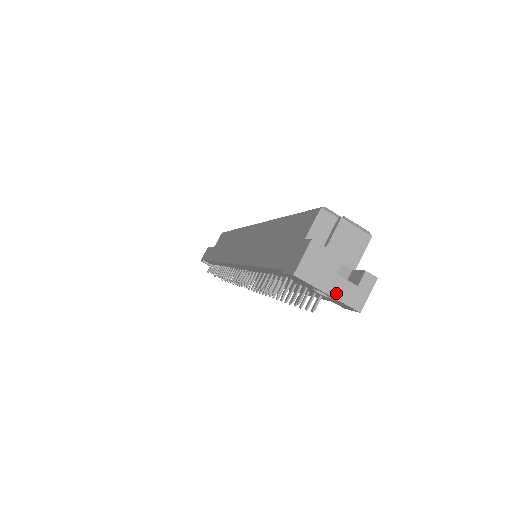
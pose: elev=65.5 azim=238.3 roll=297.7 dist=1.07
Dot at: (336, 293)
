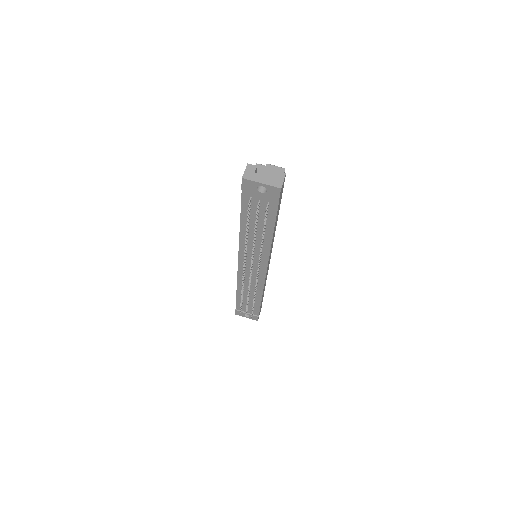
Dot at: (266, 182)
